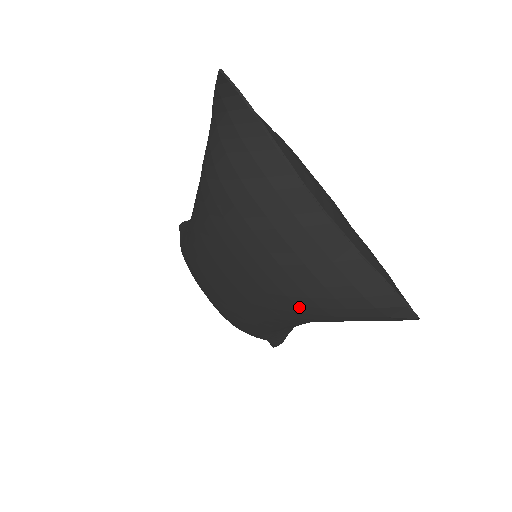
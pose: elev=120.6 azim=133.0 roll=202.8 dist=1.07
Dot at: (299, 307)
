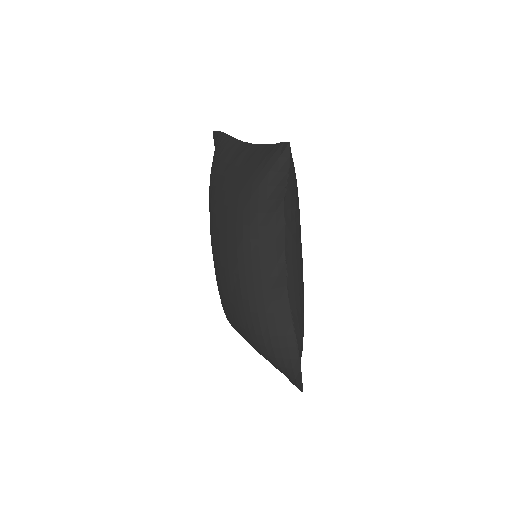
Dot at: (245, 197)
